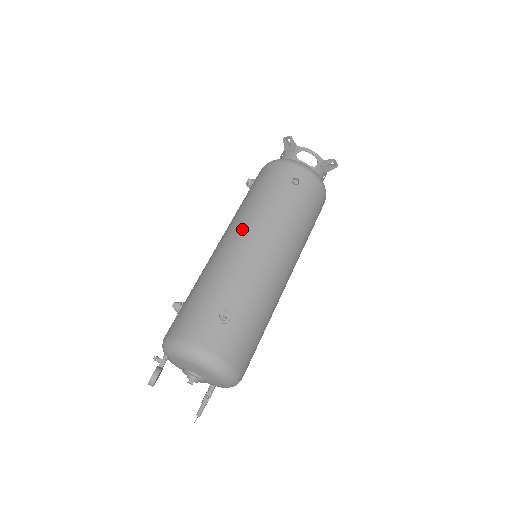
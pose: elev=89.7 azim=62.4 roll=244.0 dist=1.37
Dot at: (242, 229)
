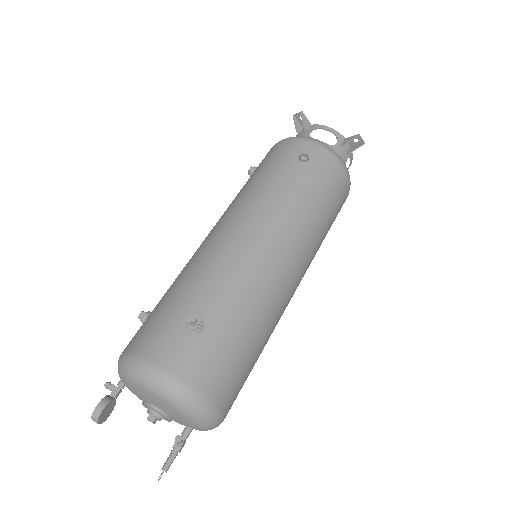
Dot at: (231, 216)
